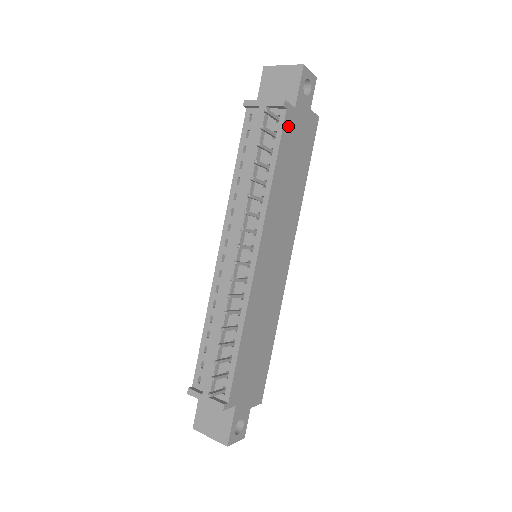
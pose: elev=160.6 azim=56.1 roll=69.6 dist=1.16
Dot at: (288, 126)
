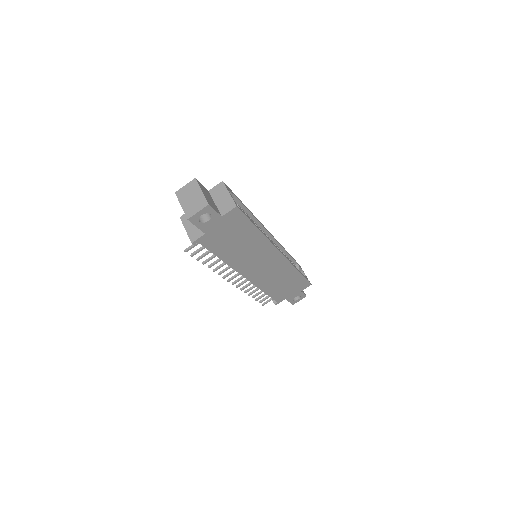
Dot at: (209, 242)
